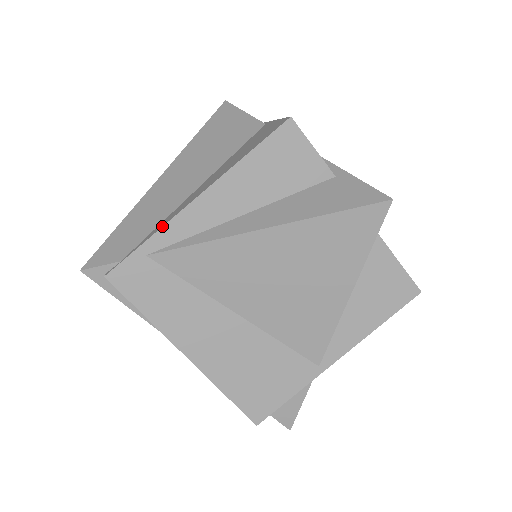
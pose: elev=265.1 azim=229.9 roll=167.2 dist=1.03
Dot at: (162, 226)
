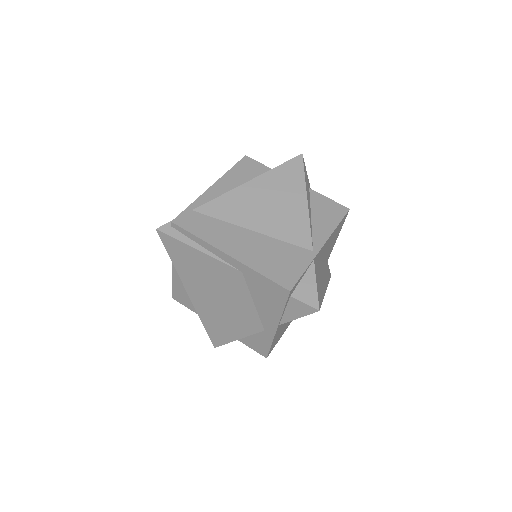
Dot at: (197, 198)
